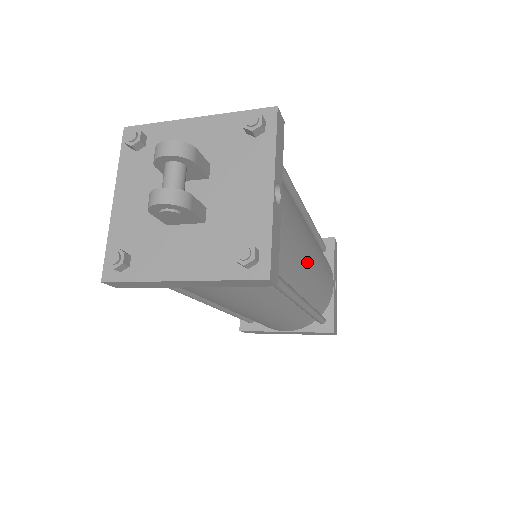
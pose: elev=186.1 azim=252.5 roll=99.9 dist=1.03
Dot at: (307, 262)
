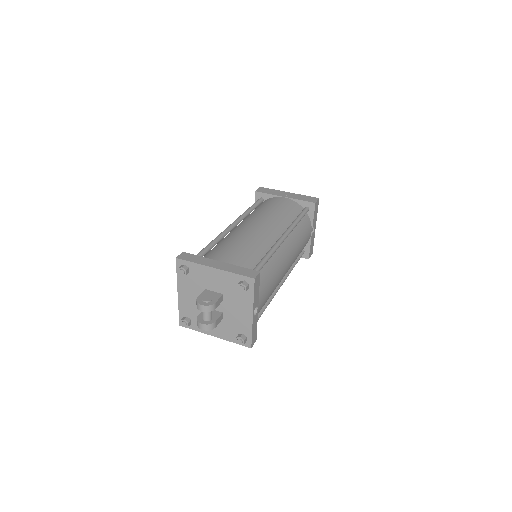
Dot at: occluded
